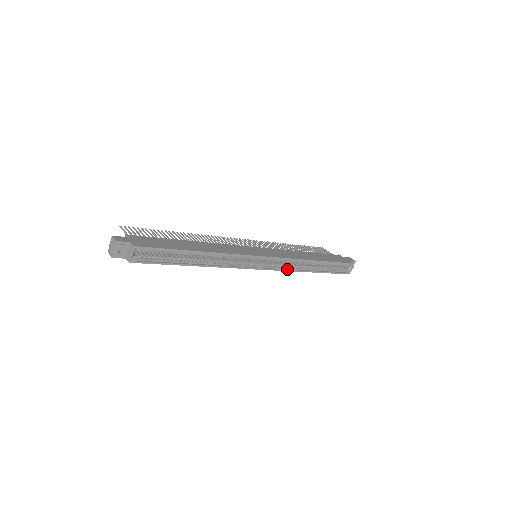
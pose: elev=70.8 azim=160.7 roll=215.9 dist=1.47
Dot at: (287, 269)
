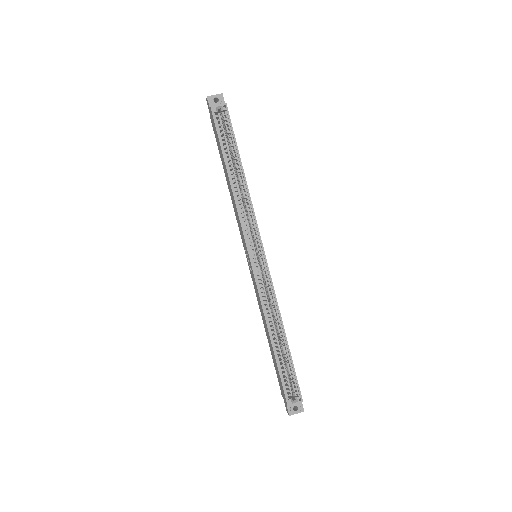
Dot at: (261, 296)
